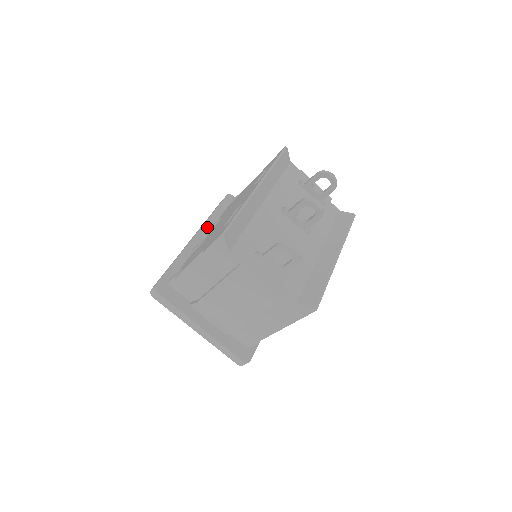
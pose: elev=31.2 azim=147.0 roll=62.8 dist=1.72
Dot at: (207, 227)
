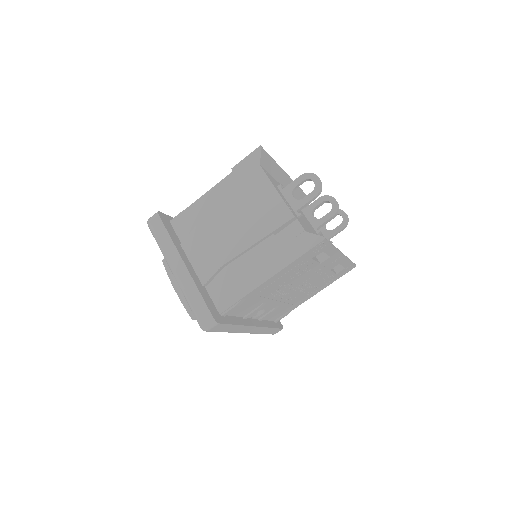
Dot at: occluded
